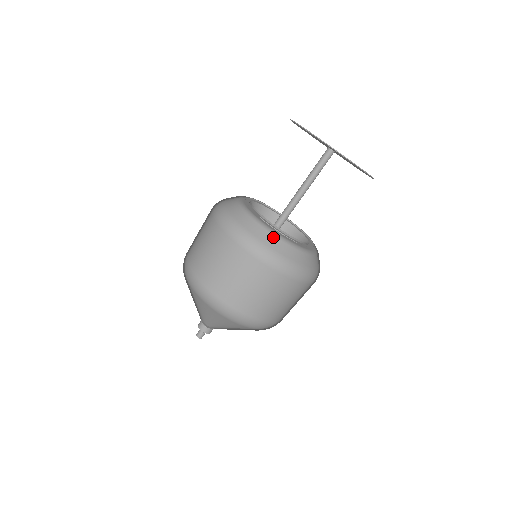
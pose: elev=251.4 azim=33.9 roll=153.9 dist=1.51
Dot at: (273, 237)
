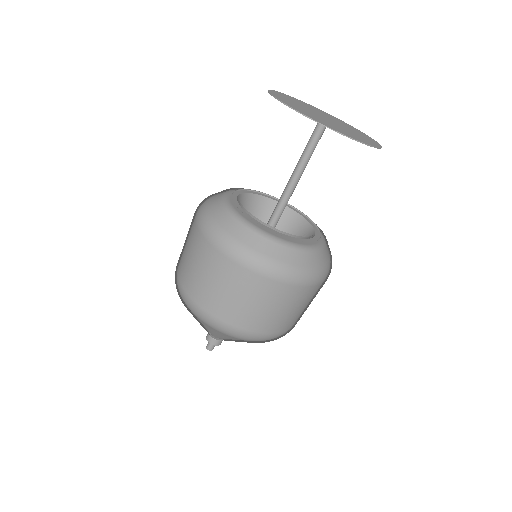
Dot at: (292, 251)
